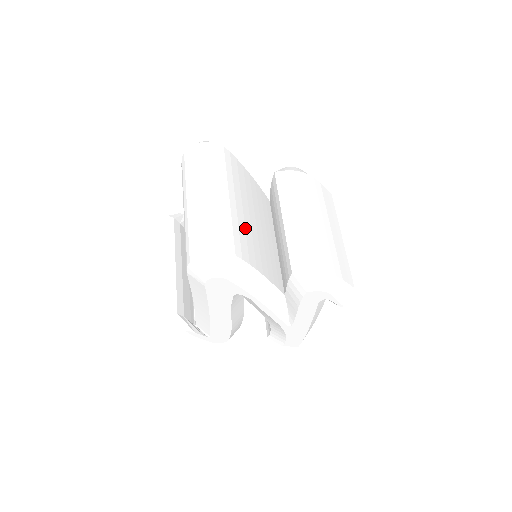
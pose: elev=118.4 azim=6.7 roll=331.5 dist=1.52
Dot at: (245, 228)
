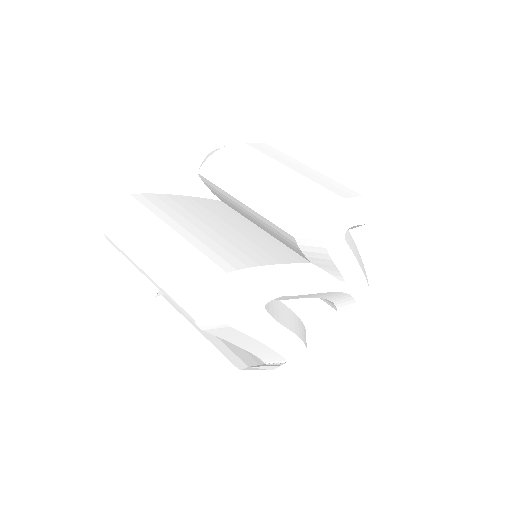
Dot at: (215, 242)
